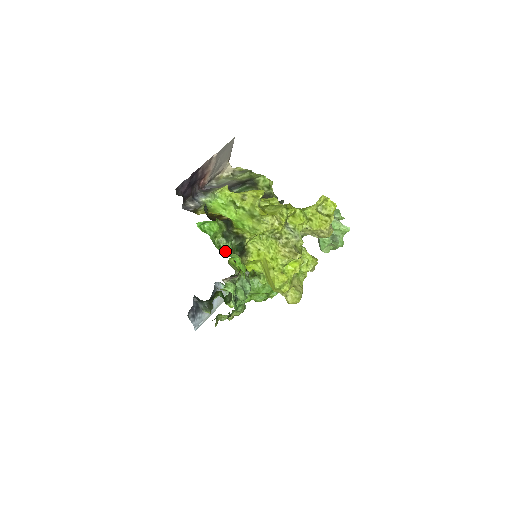
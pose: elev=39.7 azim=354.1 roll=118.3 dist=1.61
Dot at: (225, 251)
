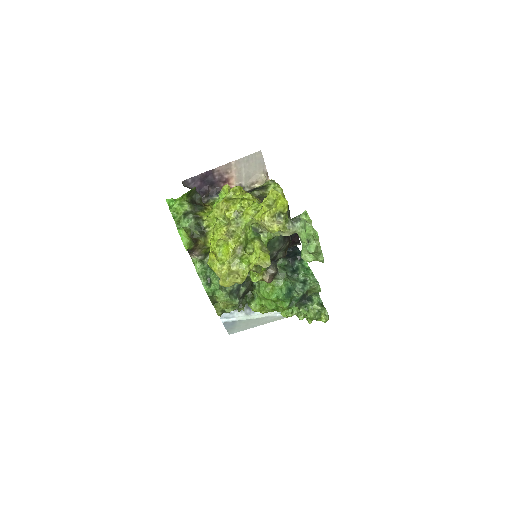
Dot at: (181, 225)
